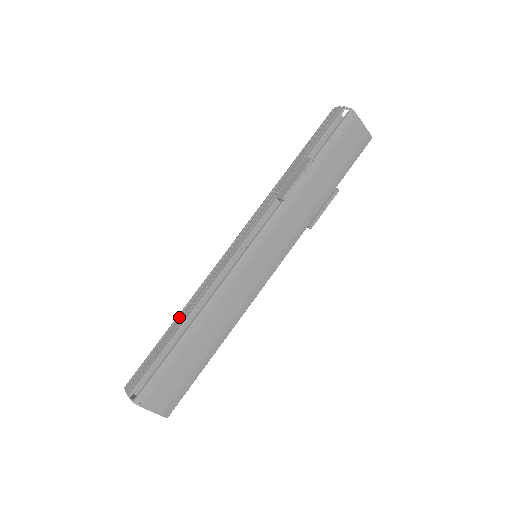
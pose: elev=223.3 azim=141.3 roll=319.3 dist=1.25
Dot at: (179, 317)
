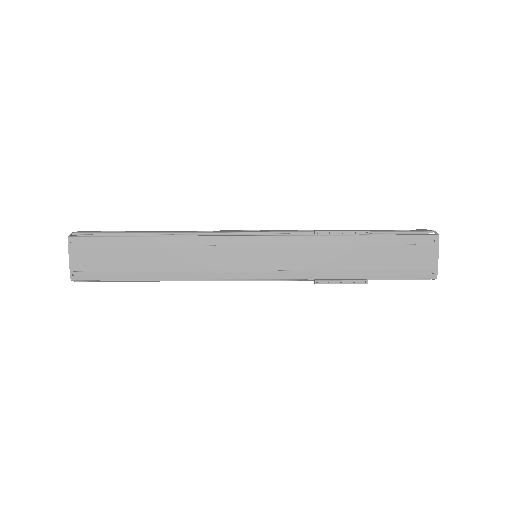
Dot at: (162, 231)
